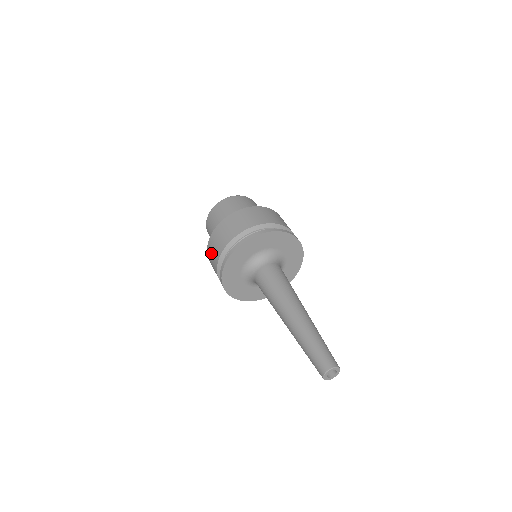
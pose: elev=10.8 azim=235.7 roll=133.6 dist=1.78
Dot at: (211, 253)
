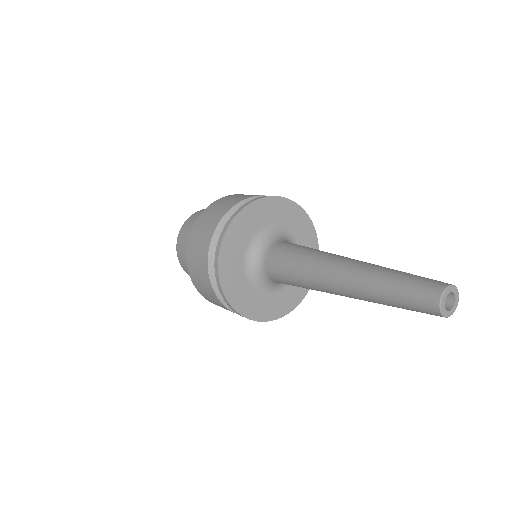
Dot at: (195, 272)
